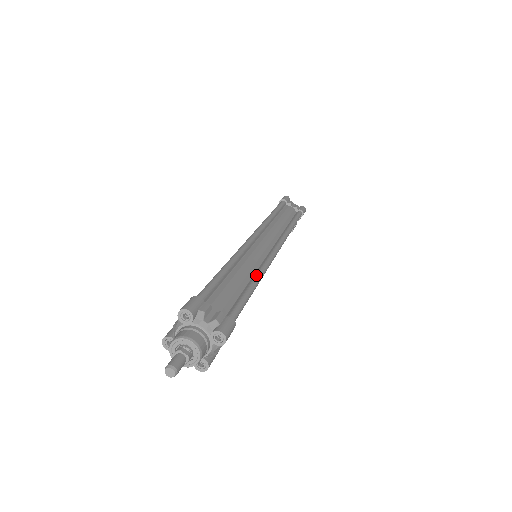
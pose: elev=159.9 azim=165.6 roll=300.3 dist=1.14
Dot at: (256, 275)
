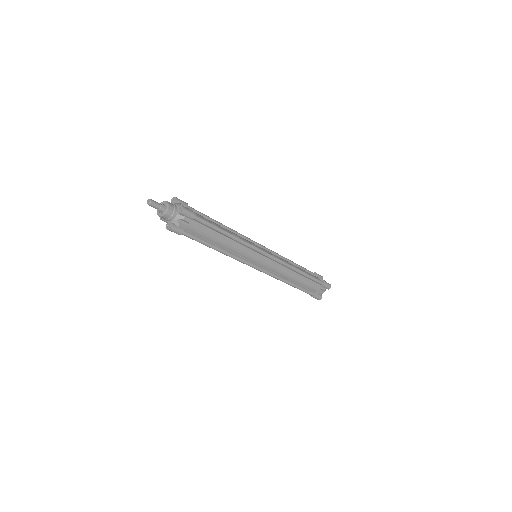
Dot at: occluded
